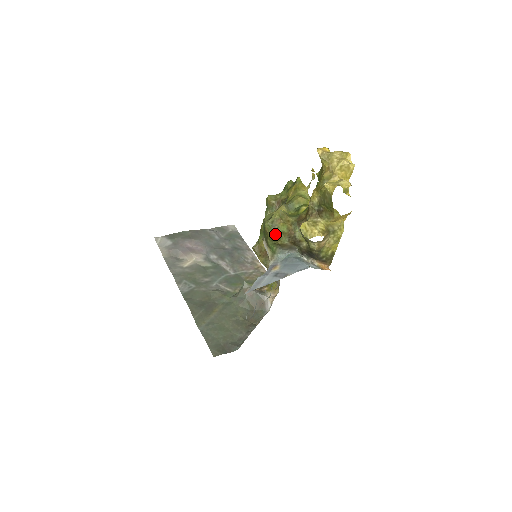
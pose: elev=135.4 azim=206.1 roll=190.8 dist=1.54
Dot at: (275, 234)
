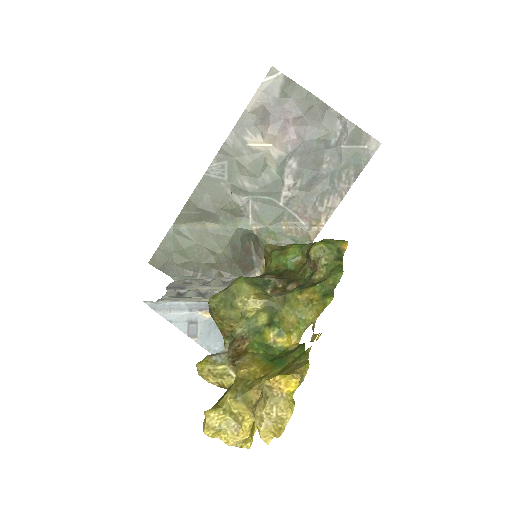
Dot at: occluded
